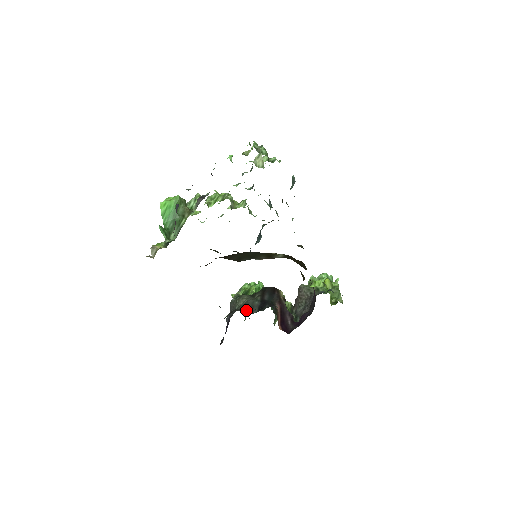
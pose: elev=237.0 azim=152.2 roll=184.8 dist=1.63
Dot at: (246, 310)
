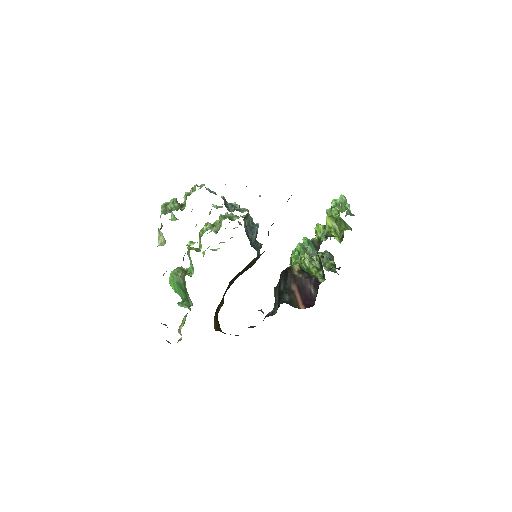
Dot at: (272, 311)
